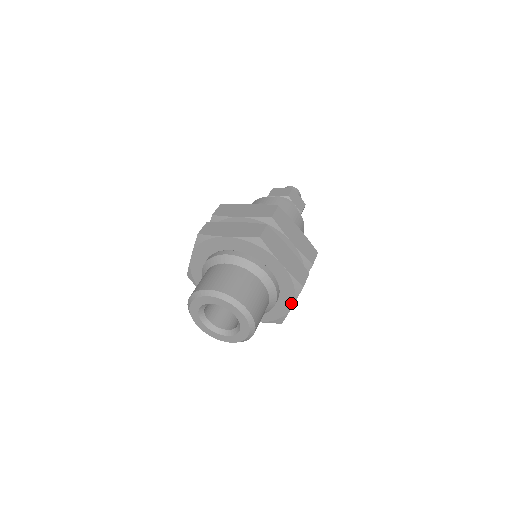
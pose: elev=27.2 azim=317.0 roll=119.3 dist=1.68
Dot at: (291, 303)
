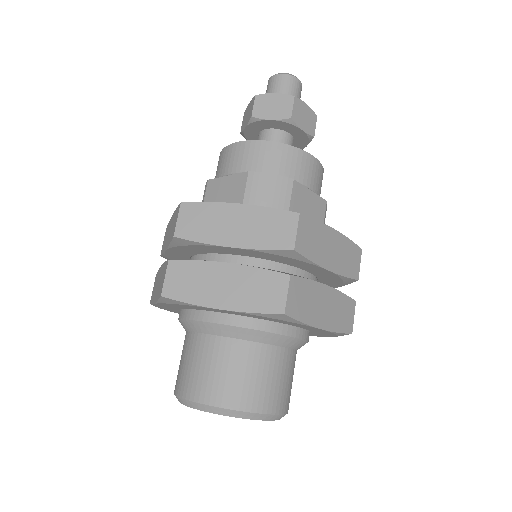
Dot at: (326, 336)
